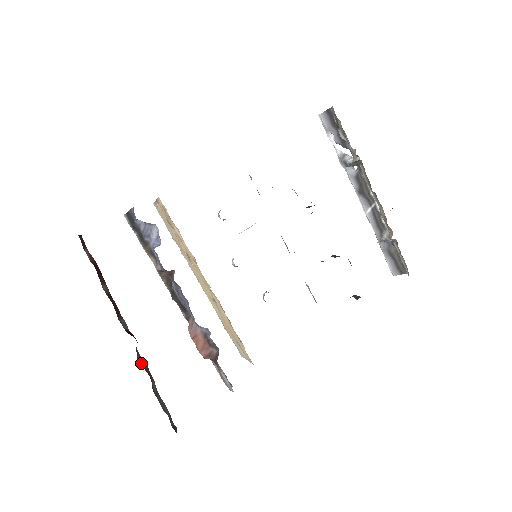
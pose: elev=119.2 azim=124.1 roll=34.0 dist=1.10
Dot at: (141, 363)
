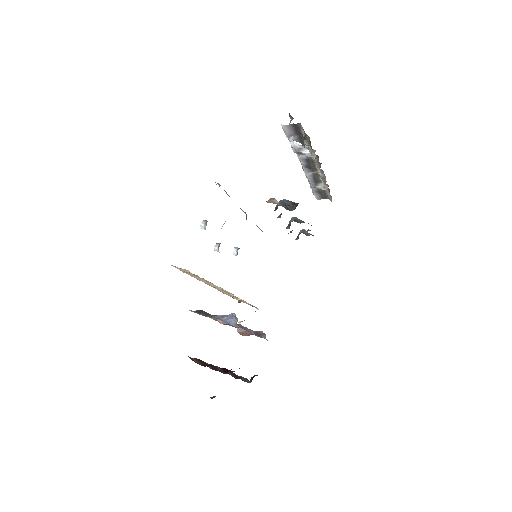
Dot at: (232, 376)
